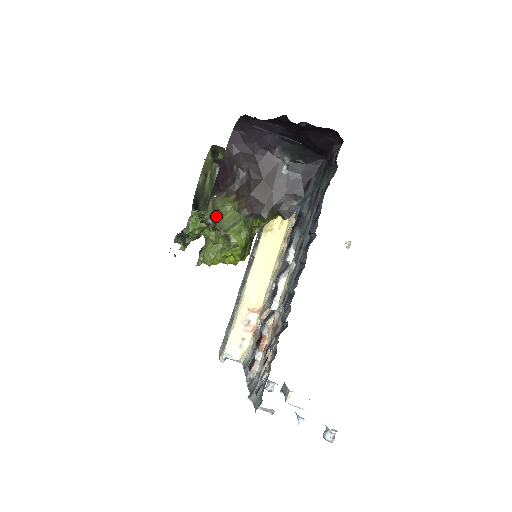
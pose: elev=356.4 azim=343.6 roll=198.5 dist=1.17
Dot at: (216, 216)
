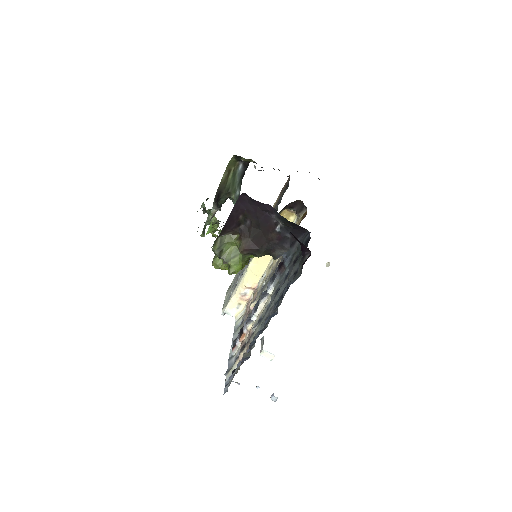
Dot at: (222, 249)
